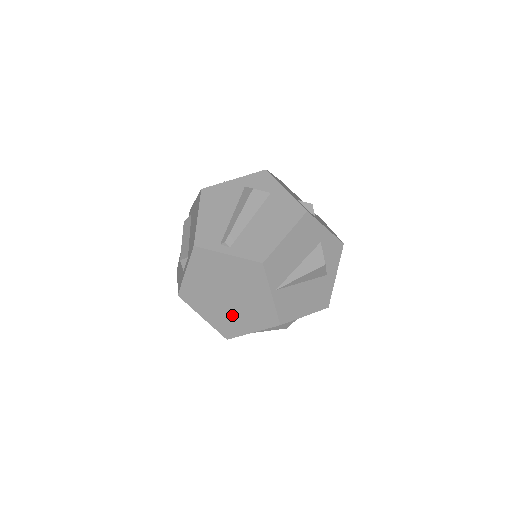
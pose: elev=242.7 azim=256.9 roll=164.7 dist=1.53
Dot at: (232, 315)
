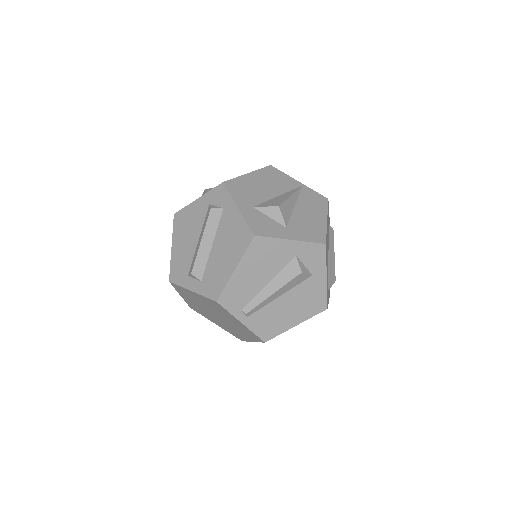
Dot at: (209, 315)
